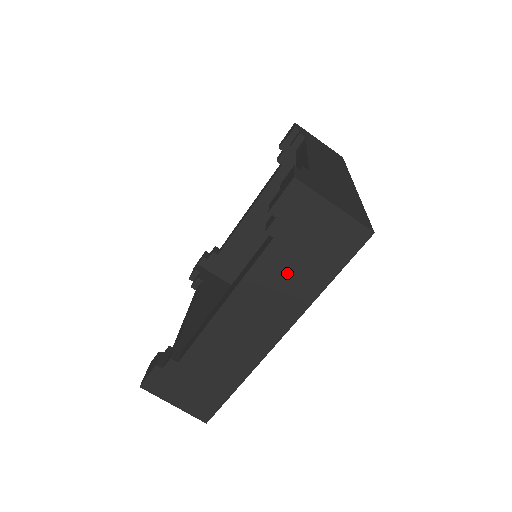
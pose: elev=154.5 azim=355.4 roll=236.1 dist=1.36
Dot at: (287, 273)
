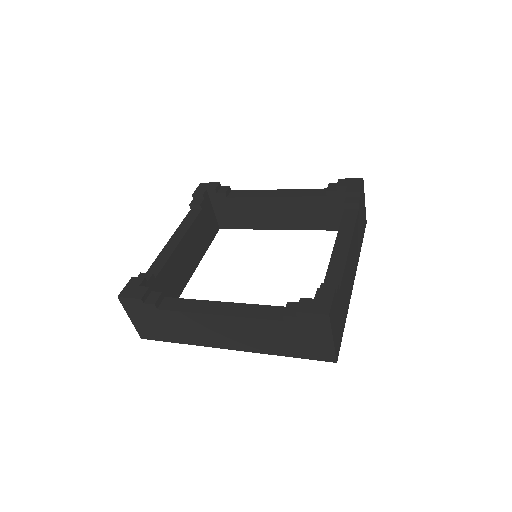
Dot at: (271, 336)
